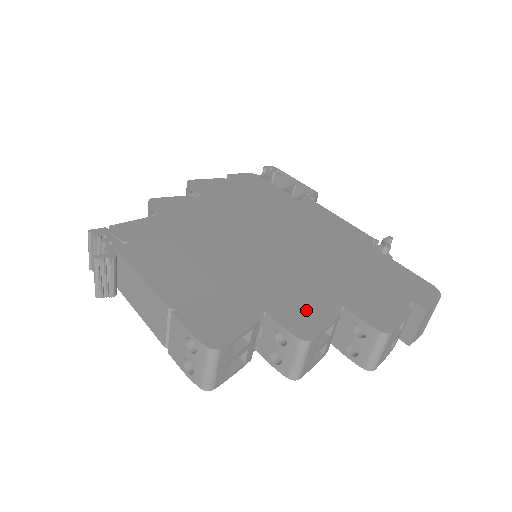
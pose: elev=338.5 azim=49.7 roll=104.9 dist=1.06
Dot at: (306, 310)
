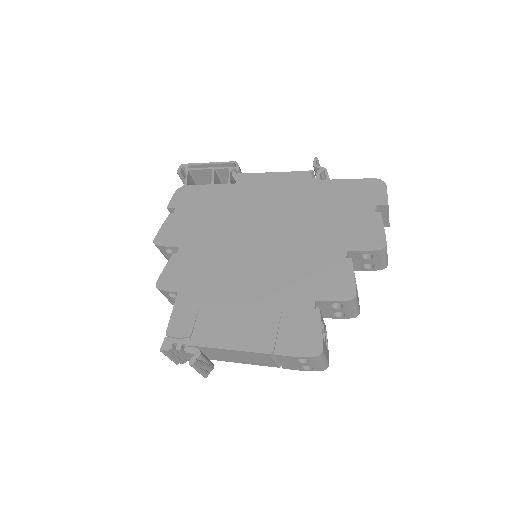
Dot at: (333, 276)
